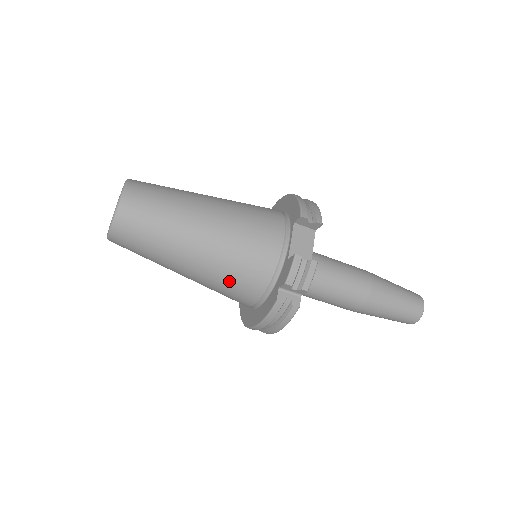
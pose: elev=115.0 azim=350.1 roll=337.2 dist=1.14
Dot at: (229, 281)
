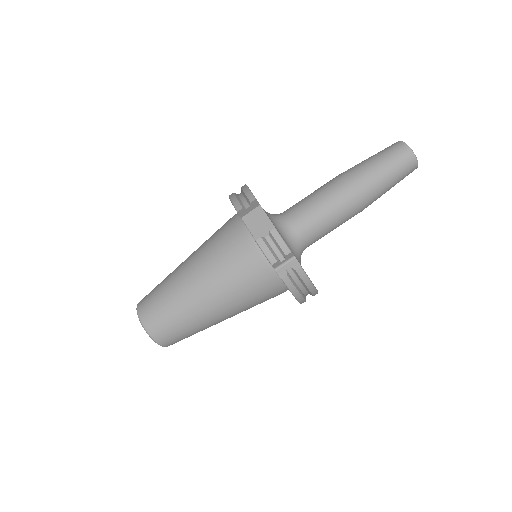
Dot at: (248, 296)
